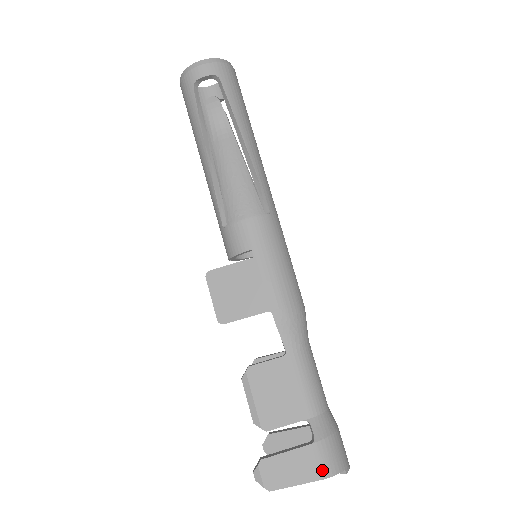
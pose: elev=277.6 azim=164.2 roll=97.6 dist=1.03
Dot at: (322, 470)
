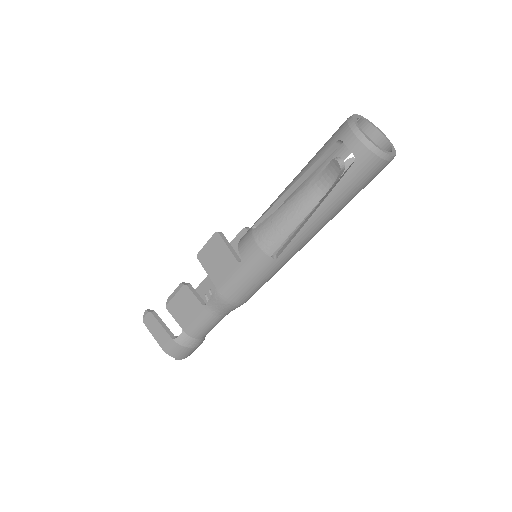
Dot at: (165, 347)
